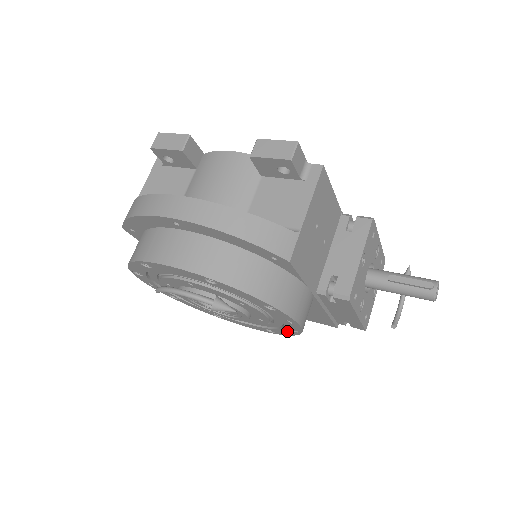
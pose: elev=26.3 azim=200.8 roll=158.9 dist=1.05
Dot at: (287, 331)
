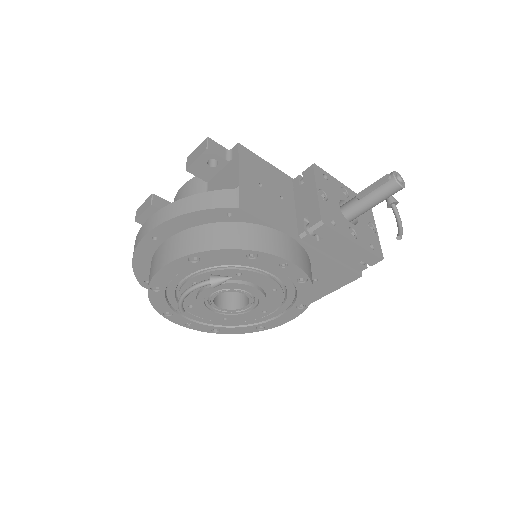
Dot at: (303, 289)
